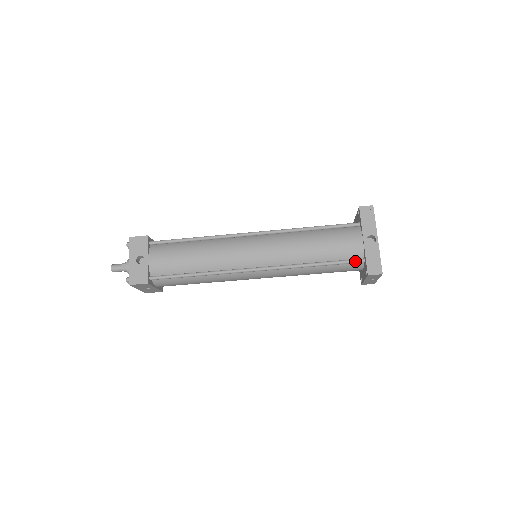
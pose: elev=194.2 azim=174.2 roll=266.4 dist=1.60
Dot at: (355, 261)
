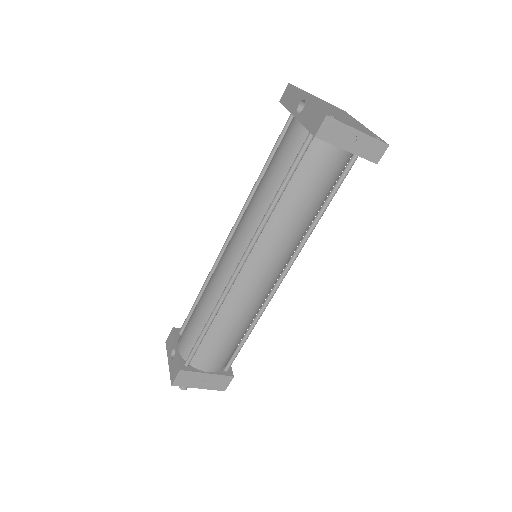
Dot at: (304, 144)
